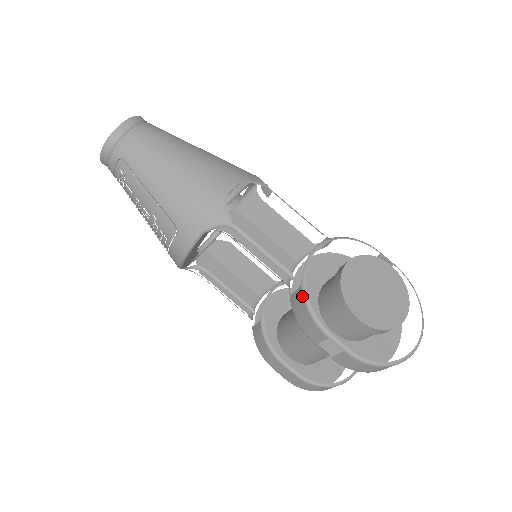
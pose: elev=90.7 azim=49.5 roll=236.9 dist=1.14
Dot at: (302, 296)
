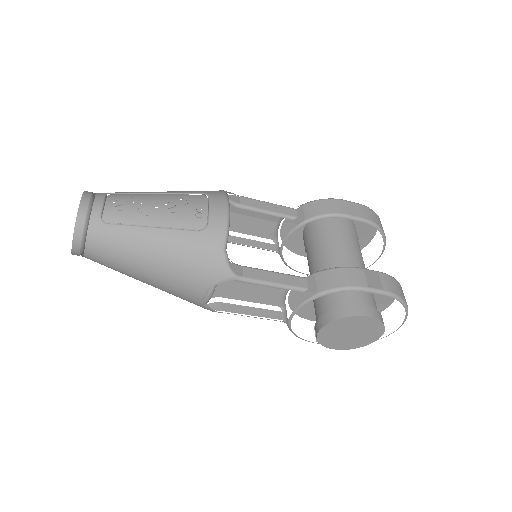
Dot at: (291, 331)
